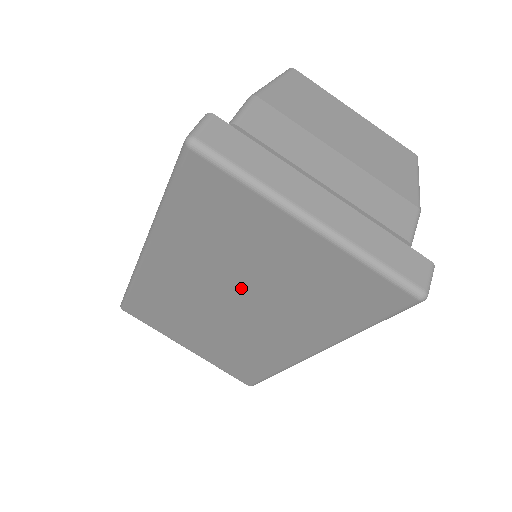
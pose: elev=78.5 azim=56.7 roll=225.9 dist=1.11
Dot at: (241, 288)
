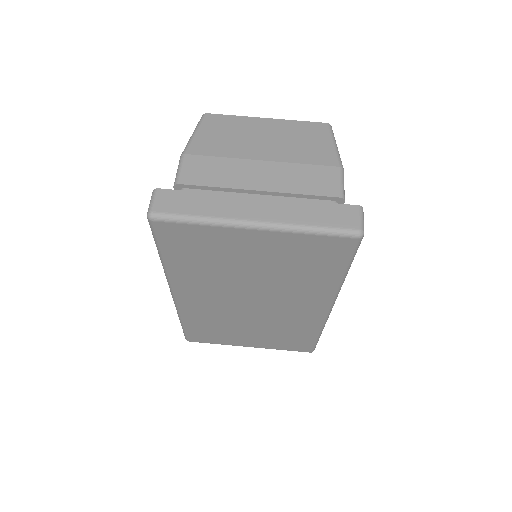
Dot at: (249, 287)
